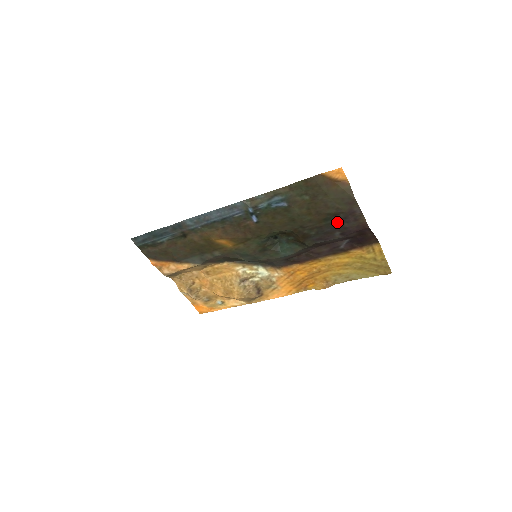
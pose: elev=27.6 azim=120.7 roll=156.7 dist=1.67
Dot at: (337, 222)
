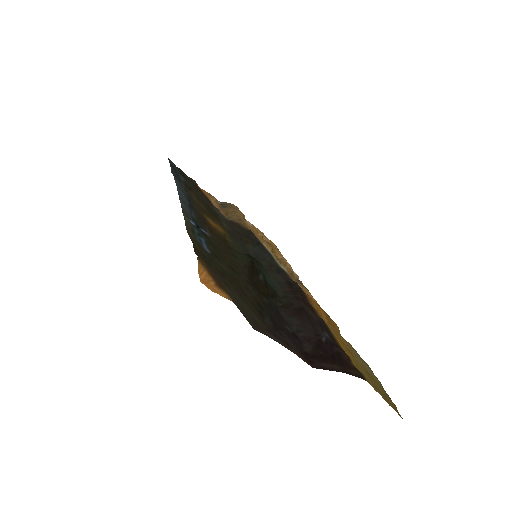
Dot at: (273, 321)
